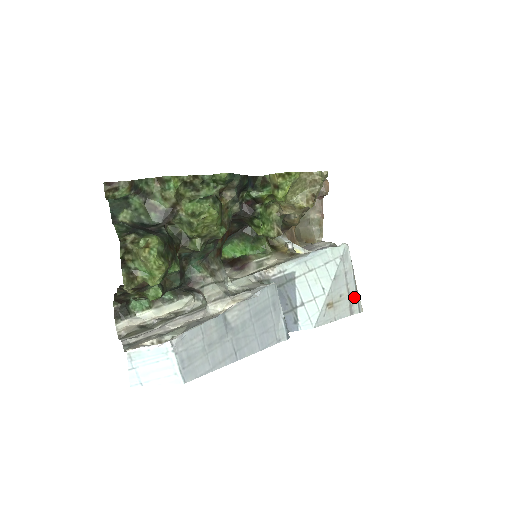
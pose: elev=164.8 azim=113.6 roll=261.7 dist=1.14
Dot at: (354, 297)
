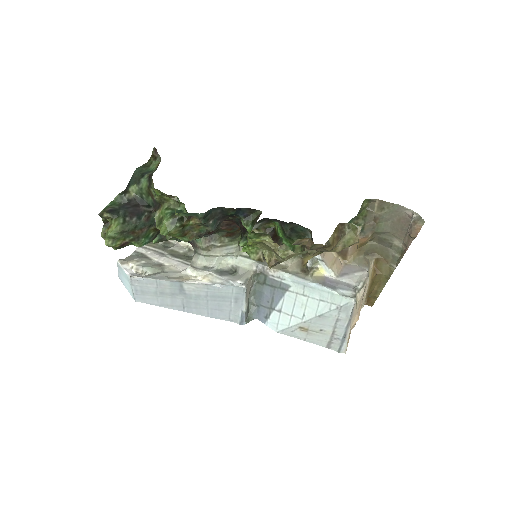
Dot at: (339, 339)
